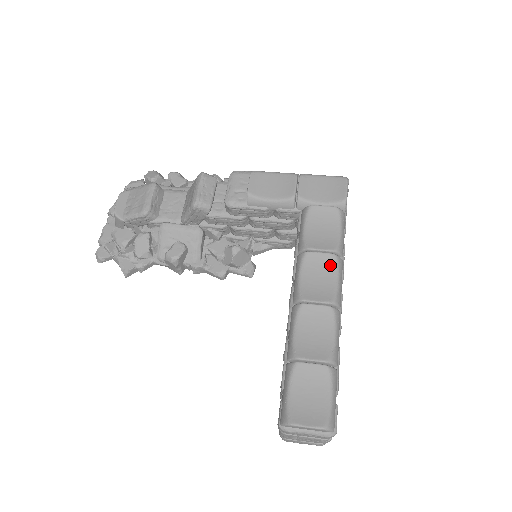
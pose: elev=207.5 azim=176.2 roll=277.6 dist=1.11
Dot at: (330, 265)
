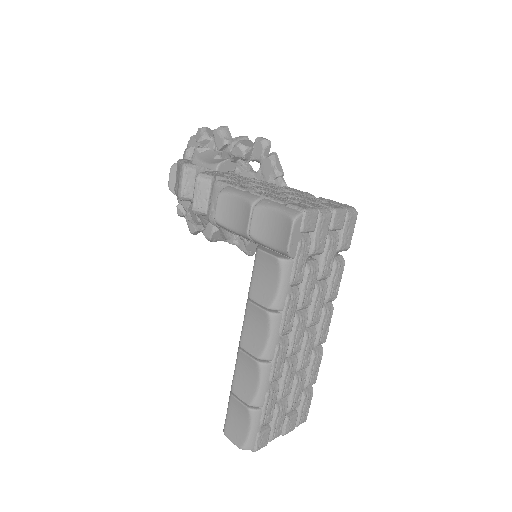
Dot at: (264, 321)
